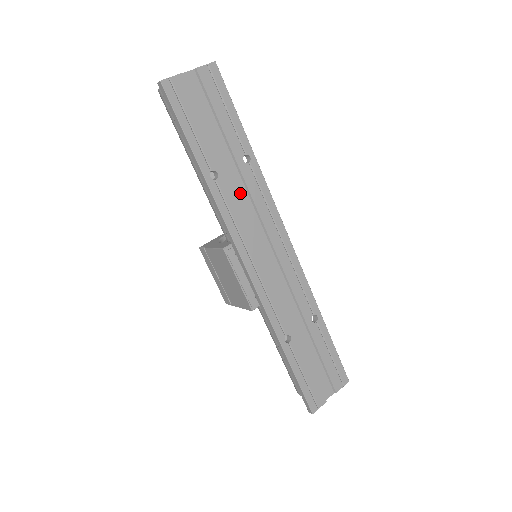
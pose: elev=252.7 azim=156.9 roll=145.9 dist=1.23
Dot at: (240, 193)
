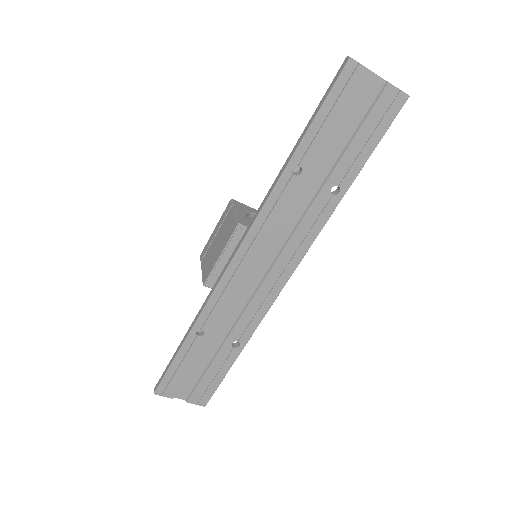
Dot at: (299, 205)
